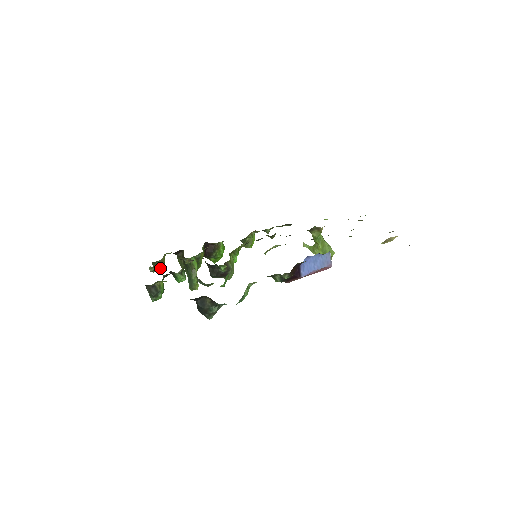
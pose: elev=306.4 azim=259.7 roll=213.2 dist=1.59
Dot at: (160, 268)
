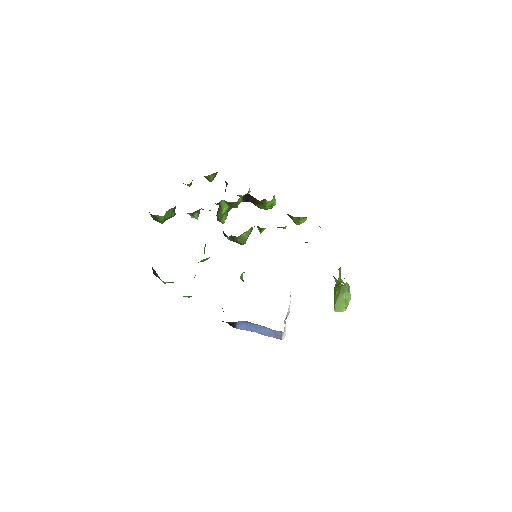
Dot at: (208, 180)
